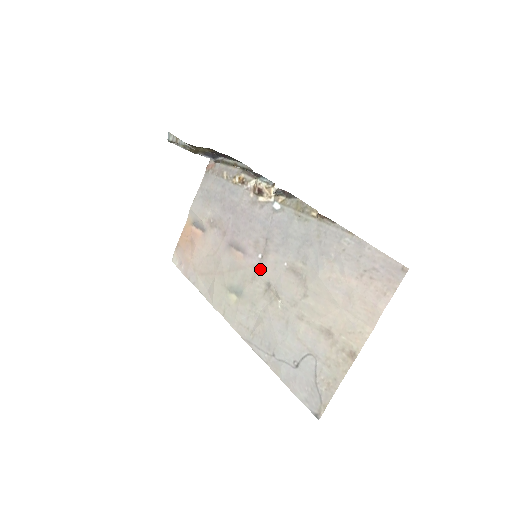
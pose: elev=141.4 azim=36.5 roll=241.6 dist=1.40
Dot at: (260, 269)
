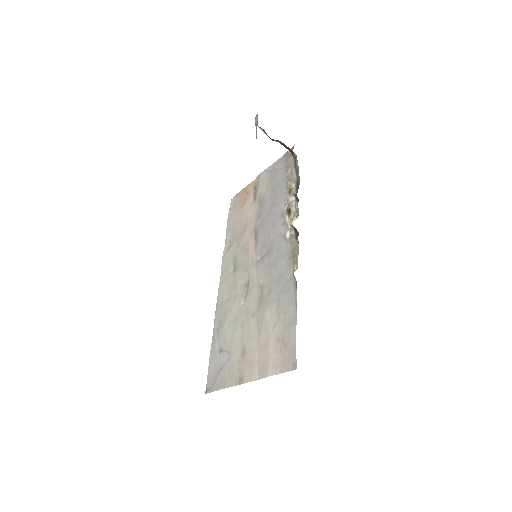
Dot at: (253, 267)
